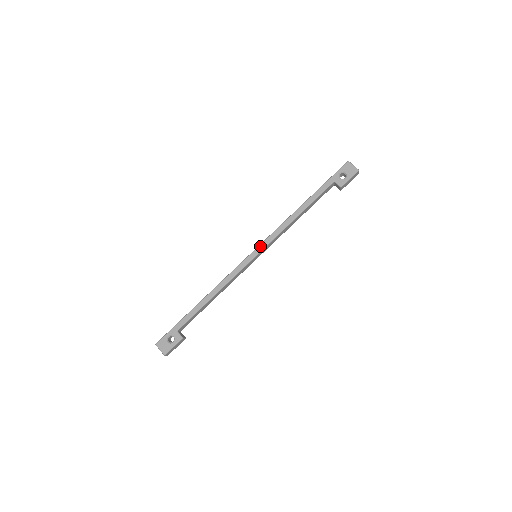
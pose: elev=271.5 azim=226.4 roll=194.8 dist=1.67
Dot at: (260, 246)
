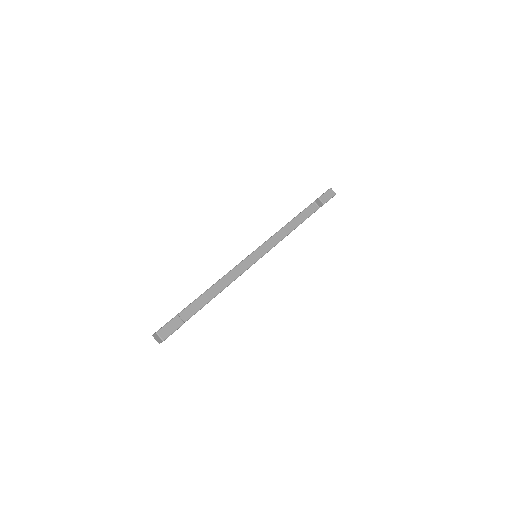
Dot at: occluded
